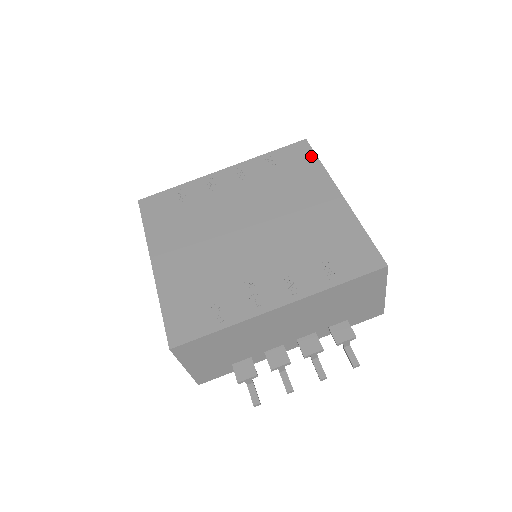
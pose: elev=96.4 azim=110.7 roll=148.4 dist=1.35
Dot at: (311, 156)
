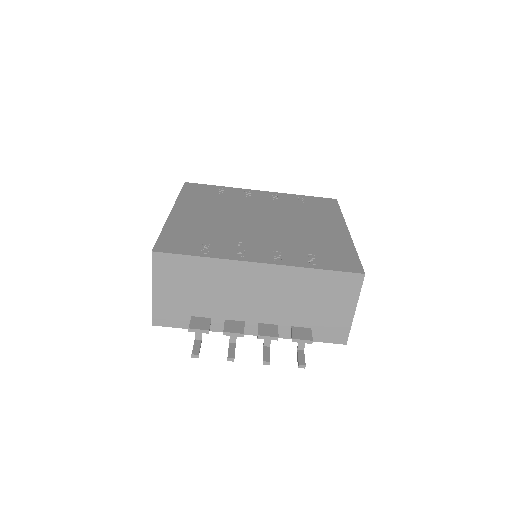
Dot at: (335, 207)
